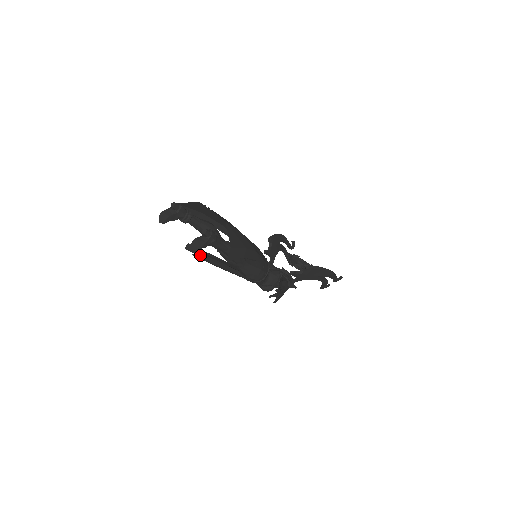
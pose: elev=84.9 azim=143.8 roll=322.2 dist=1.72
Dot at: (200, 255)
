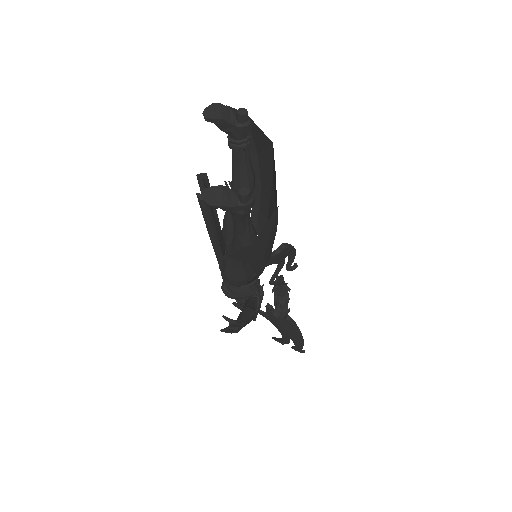
Dot at: occluded
